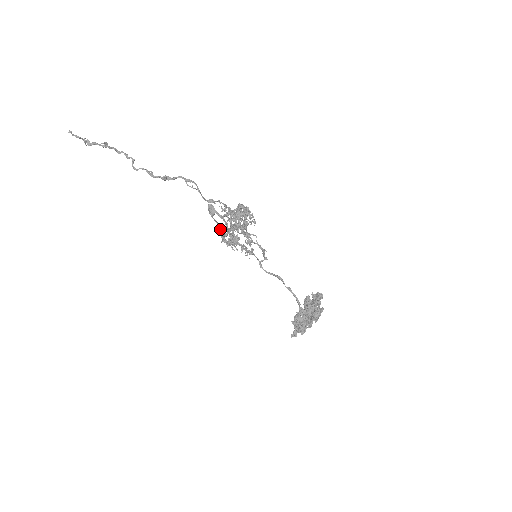
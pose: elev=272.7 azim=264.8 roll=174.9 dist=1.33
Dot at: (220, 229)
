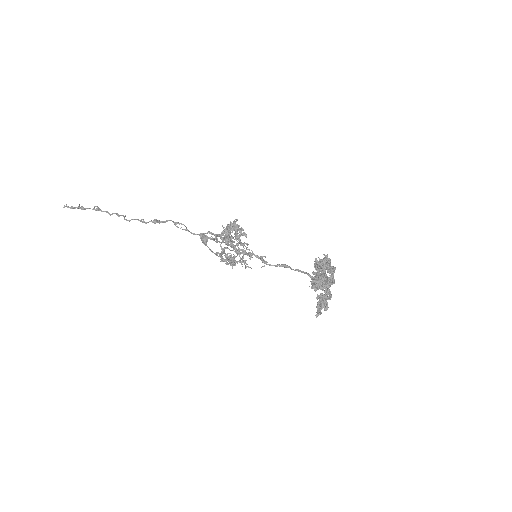
Dot at: (216, 252)
